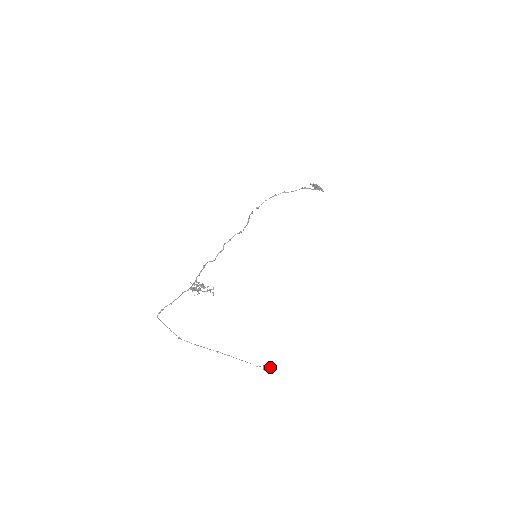
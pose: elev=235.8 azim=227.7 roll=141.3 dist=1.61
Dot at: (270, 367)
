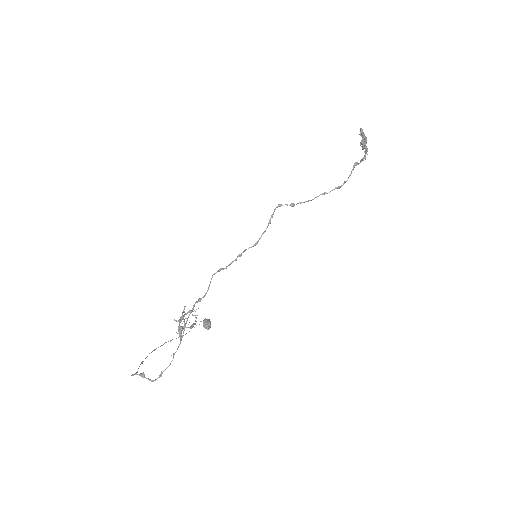
Dot at: (210, 323)
